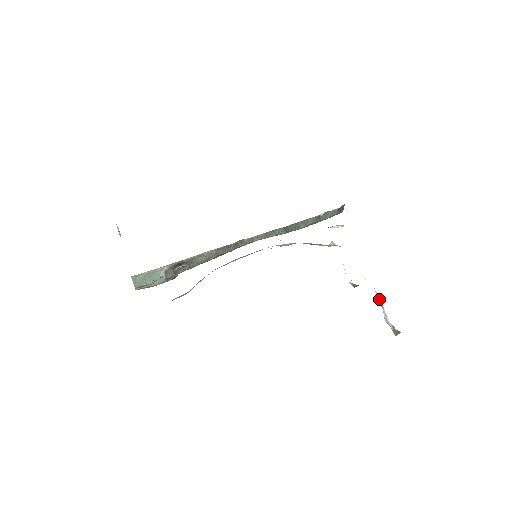
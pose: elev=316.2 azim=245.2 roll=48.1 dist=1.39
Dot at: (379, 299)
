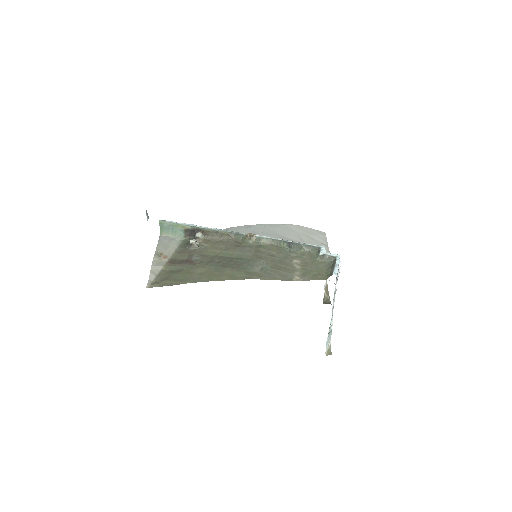
Dot at: occluded
